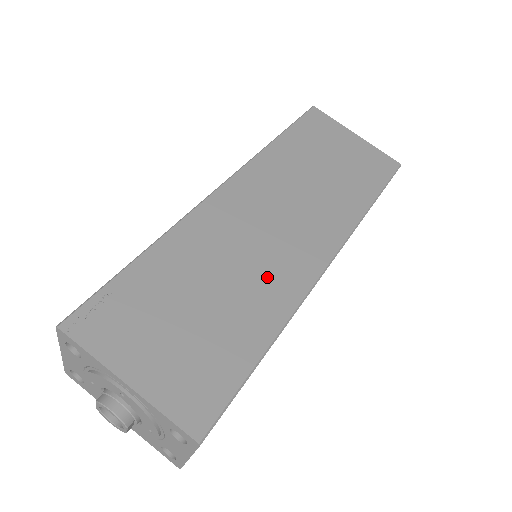
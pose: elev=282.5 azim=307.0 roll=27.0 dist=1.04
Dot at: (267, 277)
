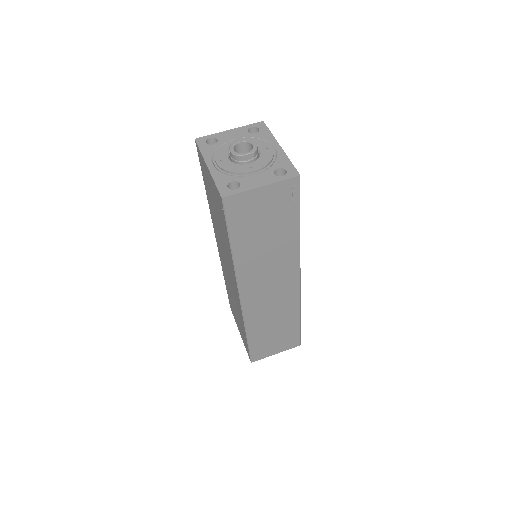
Dot at: occluded
